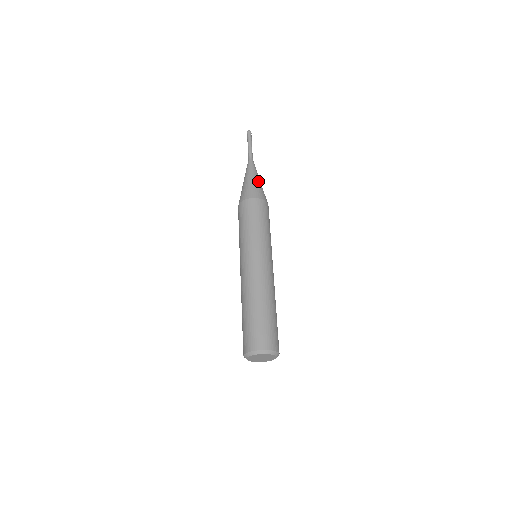
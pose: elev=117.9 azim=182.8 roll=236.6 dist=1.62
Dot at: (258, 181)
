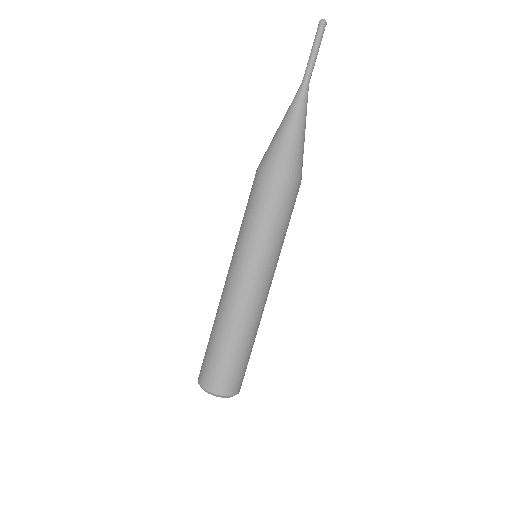
Dot at: (300, 137)
